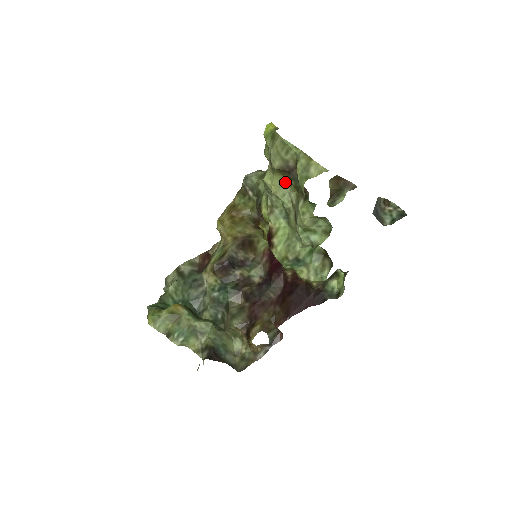
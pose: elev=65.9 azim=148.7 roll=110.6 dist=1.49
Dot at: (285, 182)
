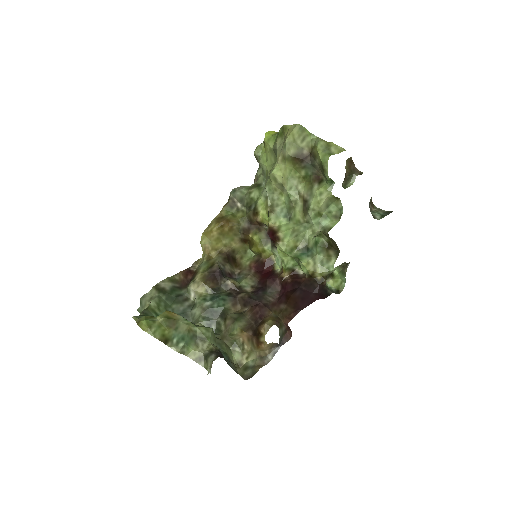
Dot at: (294, 174)
